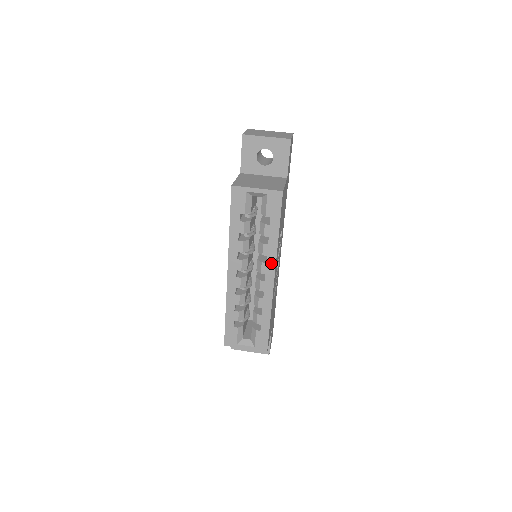
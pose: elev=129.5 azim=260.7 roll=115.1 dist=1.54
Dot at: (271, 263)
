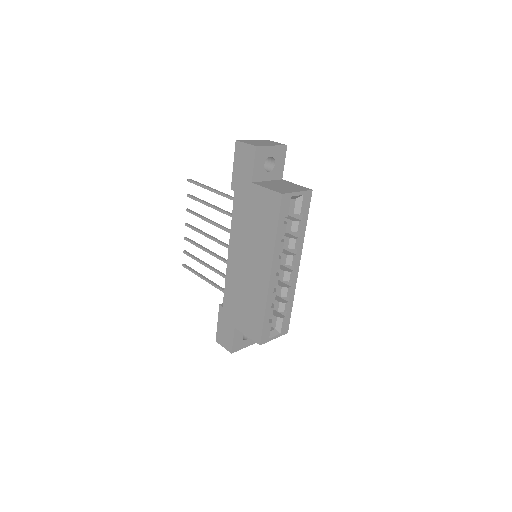
Dot at: (299, 254)
